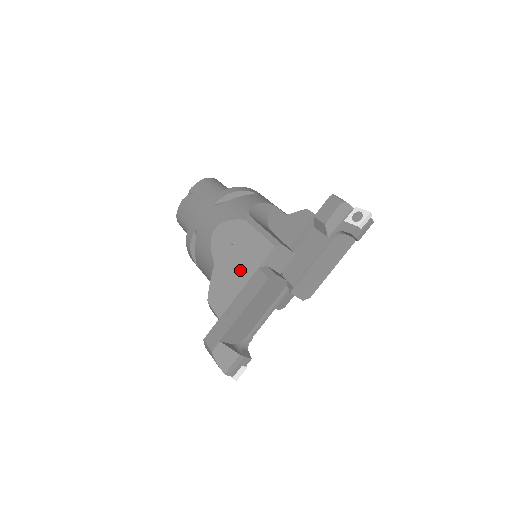
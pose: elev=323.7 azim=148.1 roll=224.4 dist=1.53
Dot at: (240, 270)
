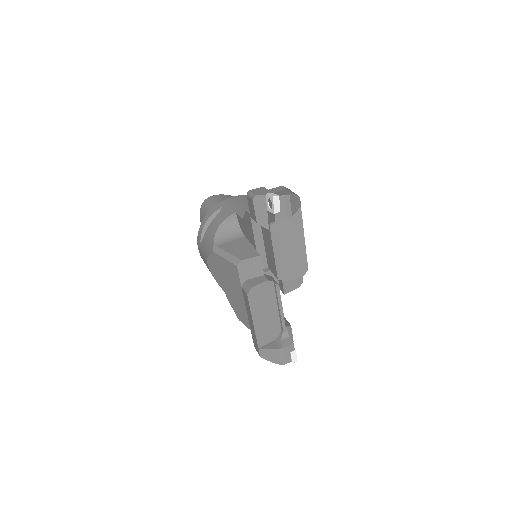
Dot at: (235, 291)
